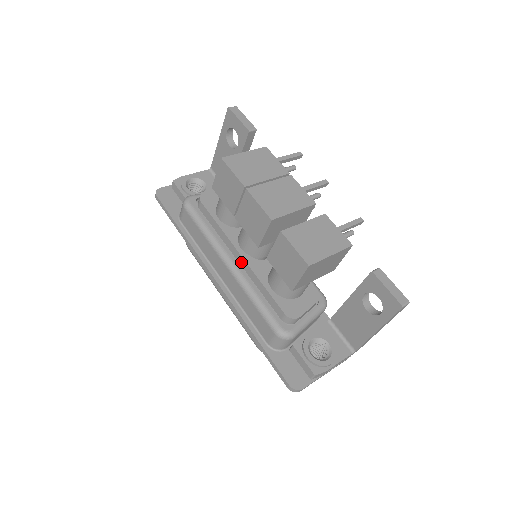
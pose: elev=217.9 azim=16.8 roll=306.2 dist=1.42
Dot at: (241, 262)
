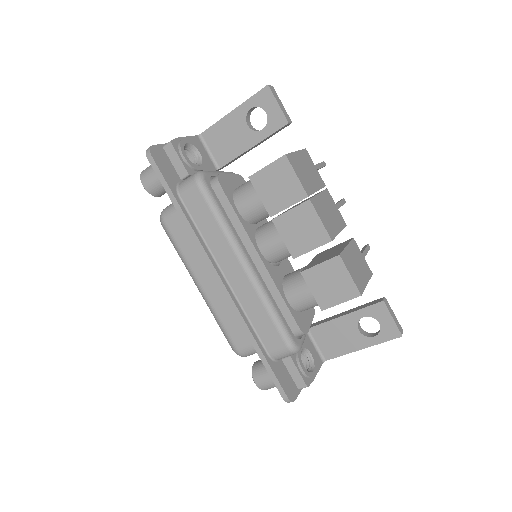
Dot at: (257, 265)
